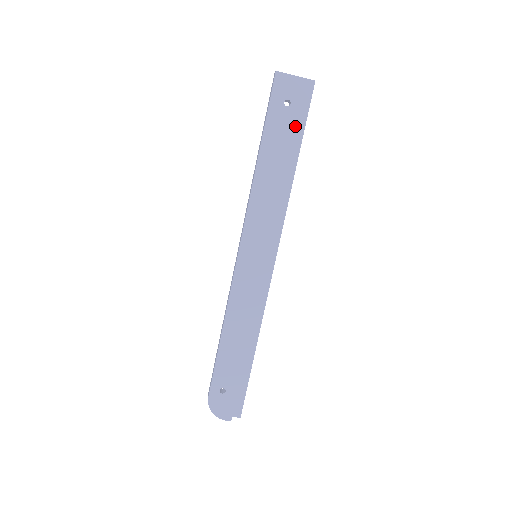
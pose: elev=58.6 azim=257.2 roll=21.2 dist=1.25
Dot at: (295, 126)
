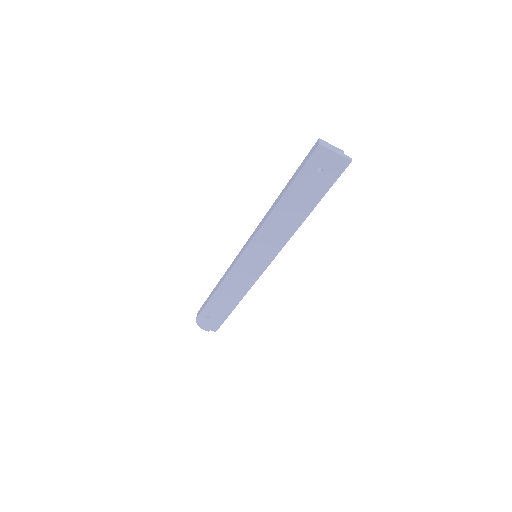
Dot at: (320, 188)
